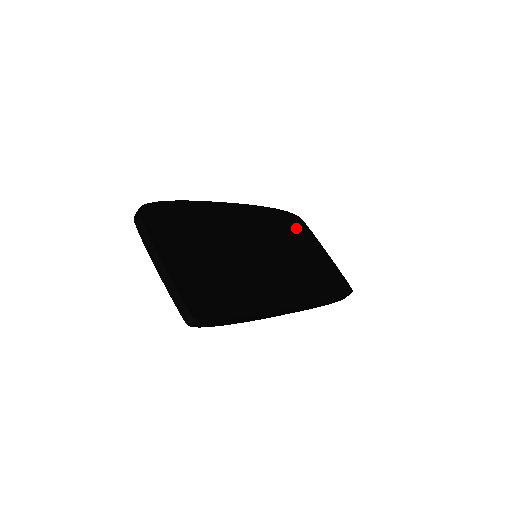
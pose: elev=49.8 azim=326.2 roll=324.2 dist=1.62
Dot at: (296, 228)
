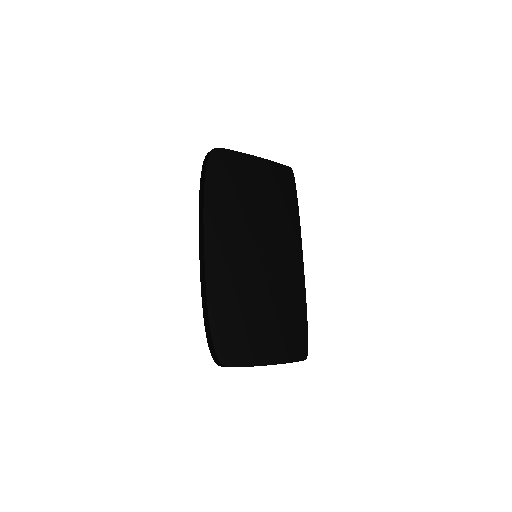
Dot at: (229, 172)
